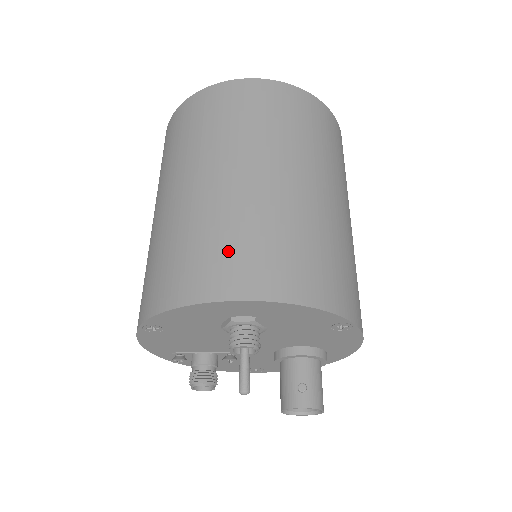
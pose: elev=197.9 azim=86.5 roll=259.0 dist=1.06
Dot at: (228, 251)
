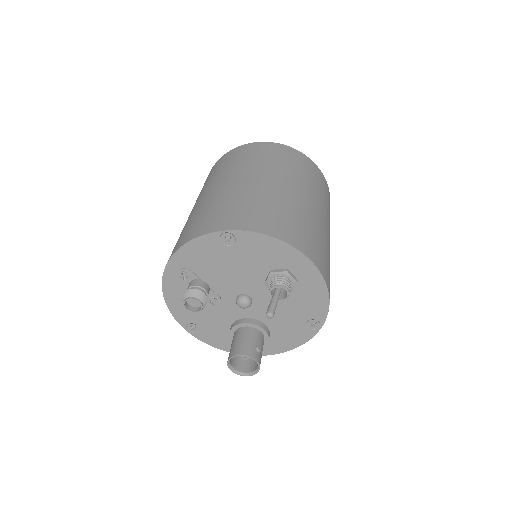
Dot at: (309, 235)
